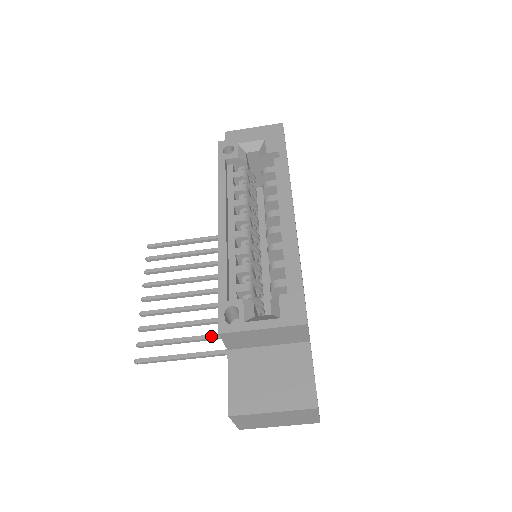
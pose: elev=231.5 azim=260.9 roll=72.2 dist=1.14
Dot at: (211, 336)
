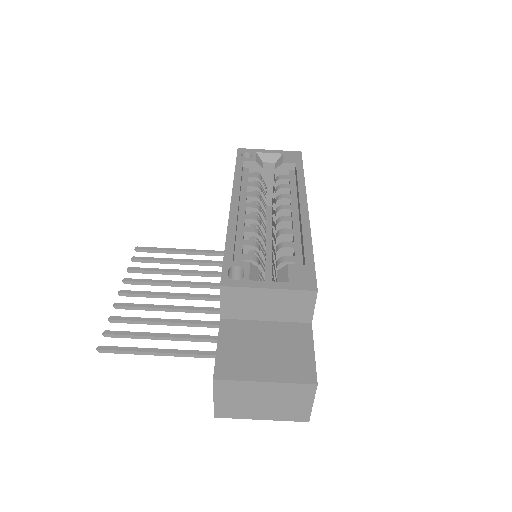
Dot at: (189, 336)
